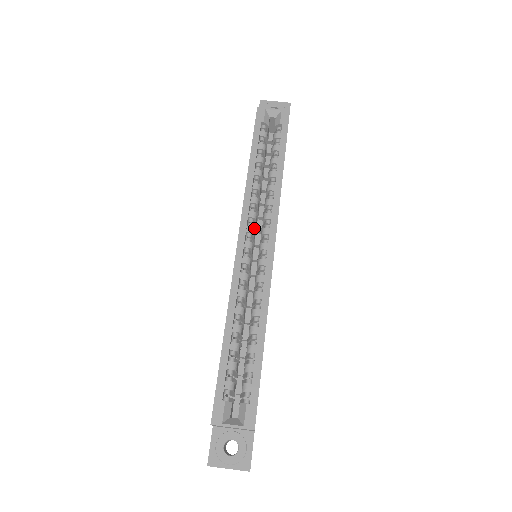
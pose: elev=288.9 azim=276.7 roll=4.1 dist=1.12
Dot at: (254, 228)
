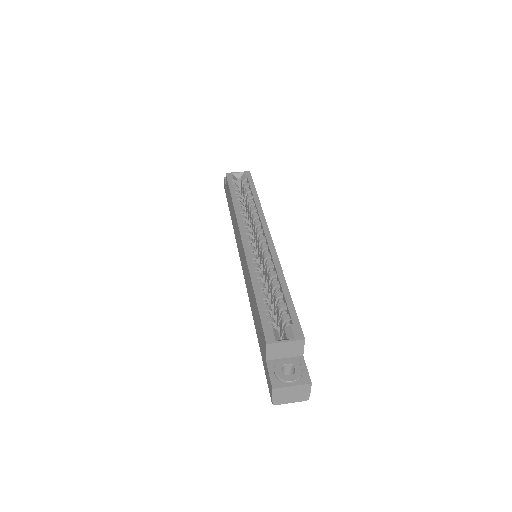
Dot at: (250, 232)
